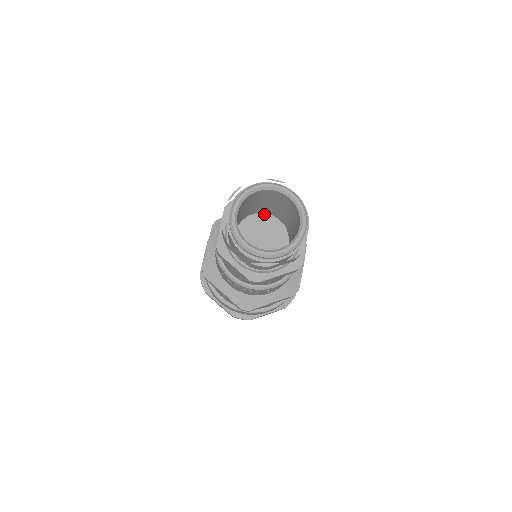
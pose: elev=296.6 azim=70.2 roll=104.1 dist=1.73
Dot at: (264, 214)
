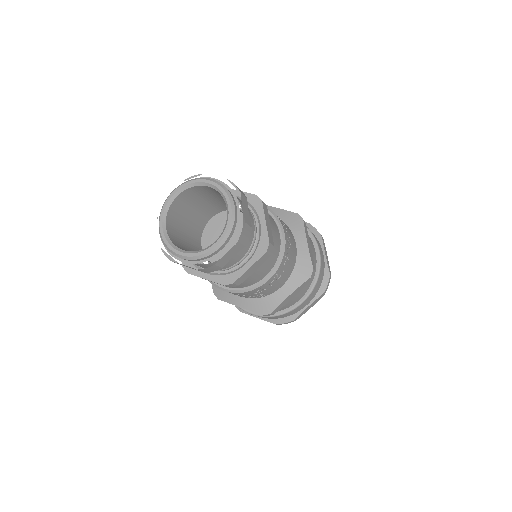
Dot at: occluded
